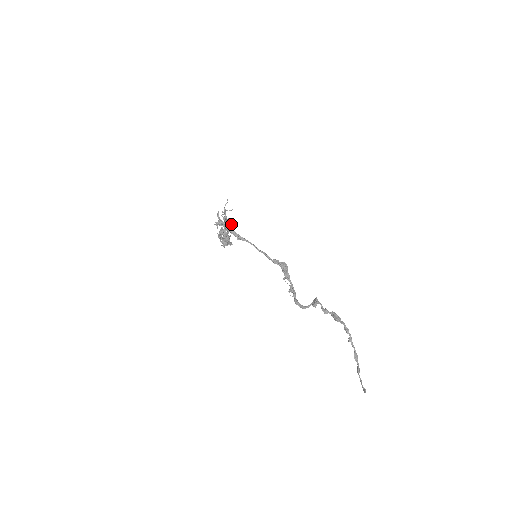
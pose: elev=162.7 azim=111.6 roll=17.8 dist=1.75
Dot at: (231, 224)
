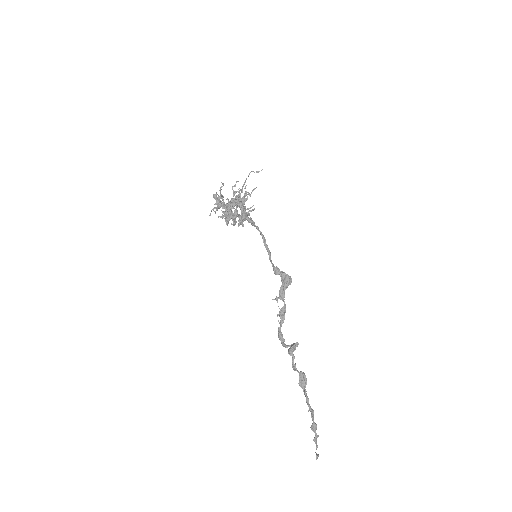
Dot at: (246, 198)
